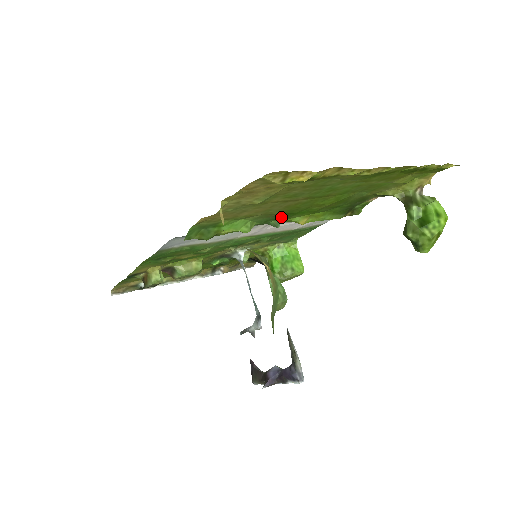
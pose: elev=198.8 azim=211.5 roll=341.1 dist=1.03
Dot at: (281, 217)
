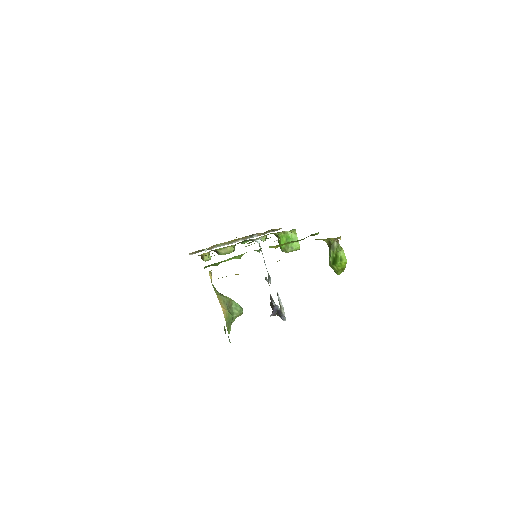
Dot at: (259, 250)
